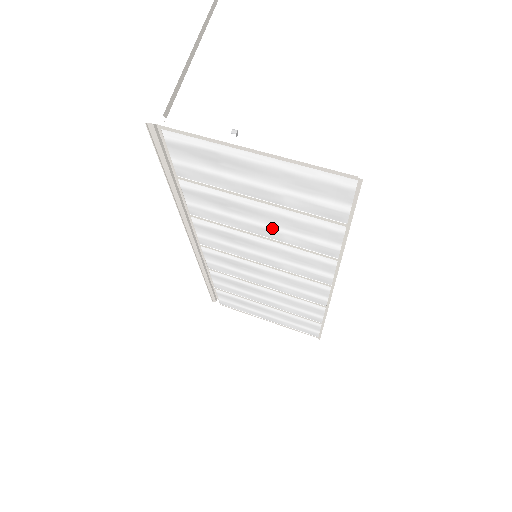
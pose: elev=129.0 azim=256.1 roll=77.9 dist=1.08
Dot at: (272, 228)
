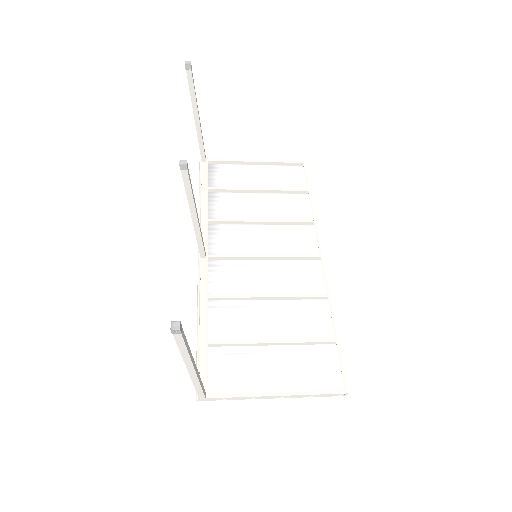
Dot at: (278, 314)
